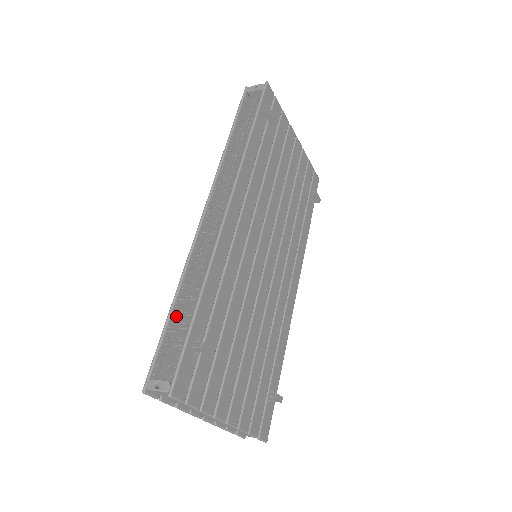
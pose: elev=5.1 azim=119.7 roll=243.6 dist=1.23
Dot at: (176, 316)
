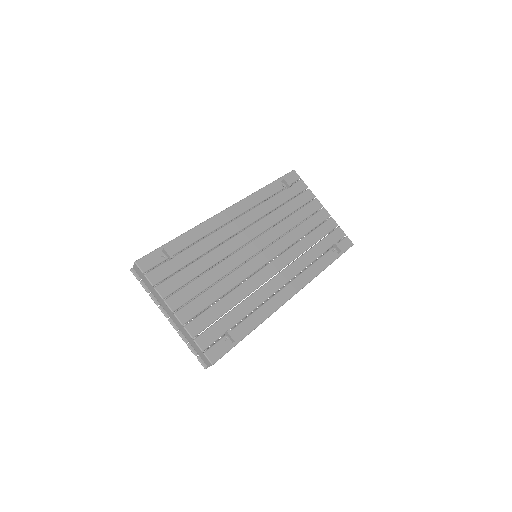
Dot at: occluded
